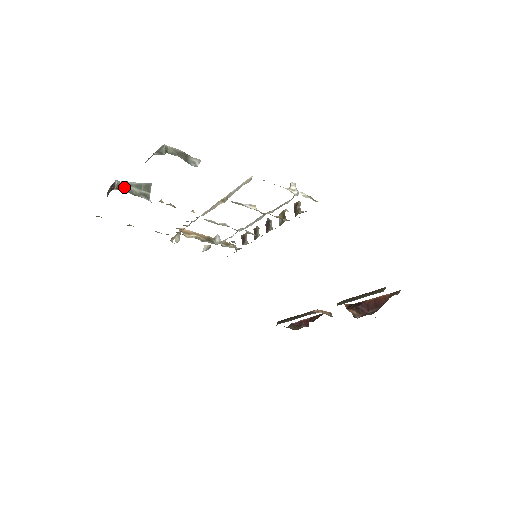
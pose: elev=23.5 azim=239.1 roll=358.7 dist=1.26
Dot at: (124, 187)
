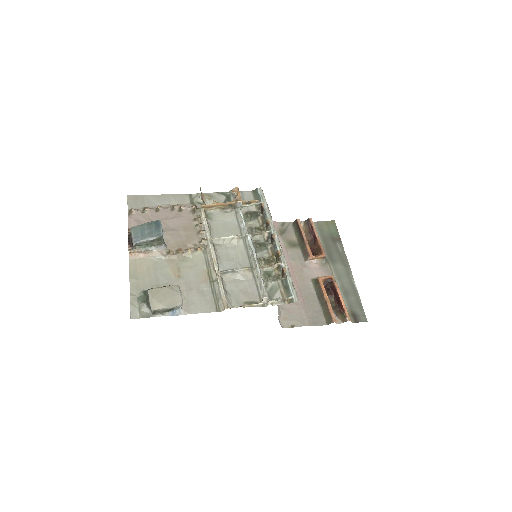
Dot at: (140, 245)
